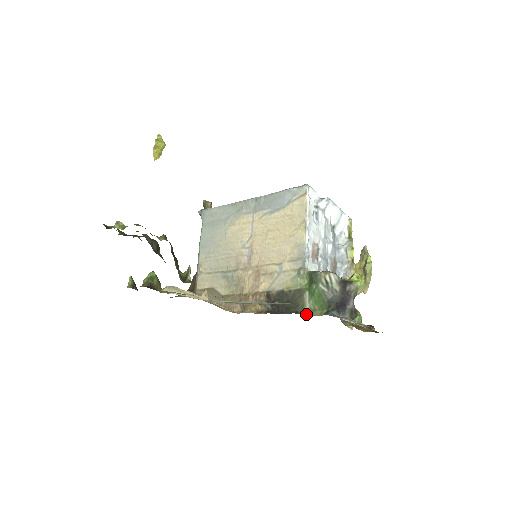
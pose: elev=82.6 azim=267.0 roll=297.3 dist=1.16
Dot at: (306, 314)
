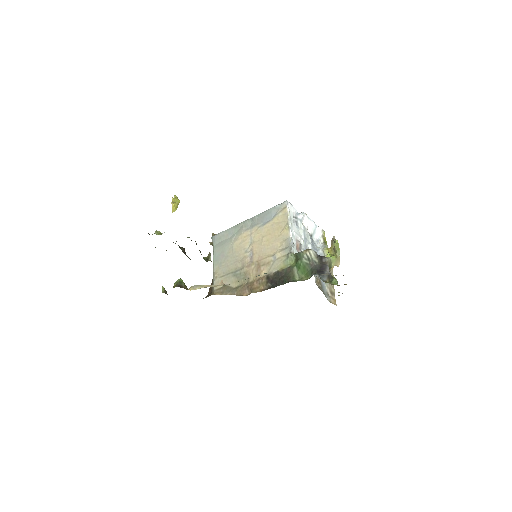
Dot at: (296, 281)
